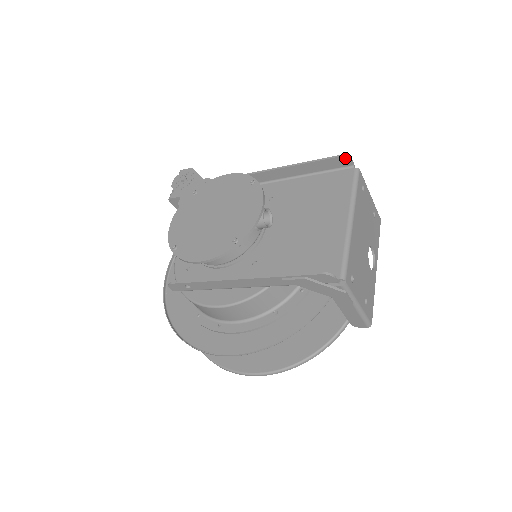
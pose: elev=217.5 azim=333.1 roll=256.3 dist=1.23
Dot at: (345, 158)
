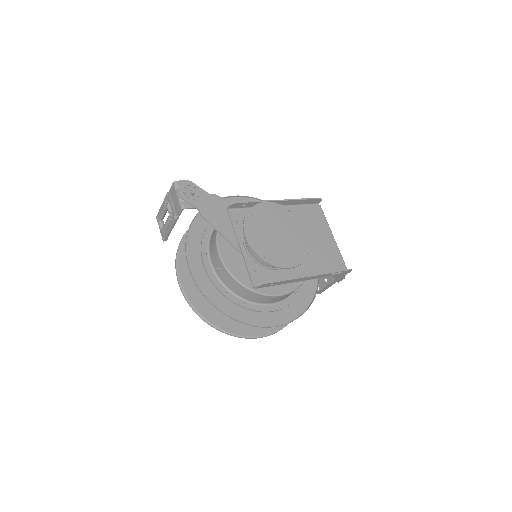
Dot at: (320, 200)
